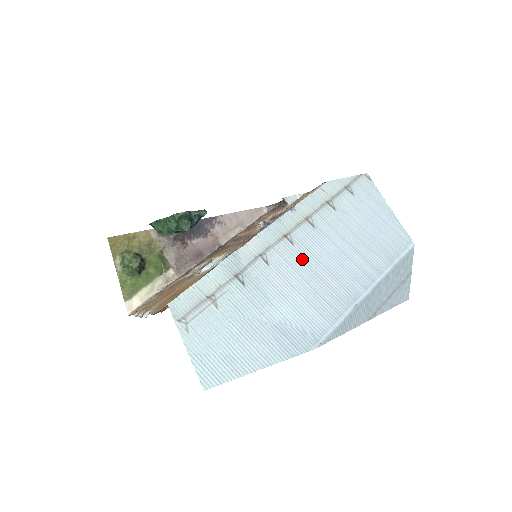
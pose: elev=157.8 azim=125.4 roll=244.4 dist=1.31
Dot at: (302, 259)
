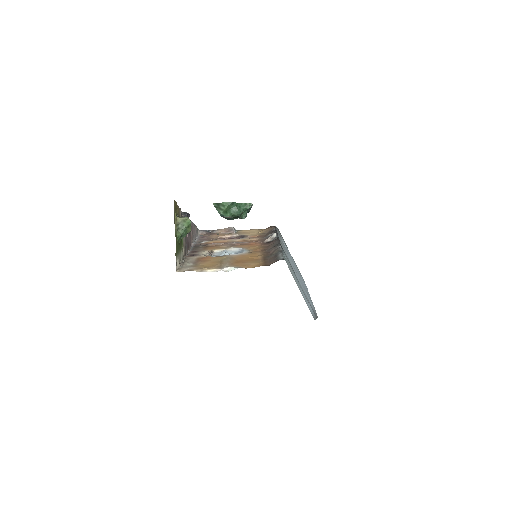
Dot at: occluded
